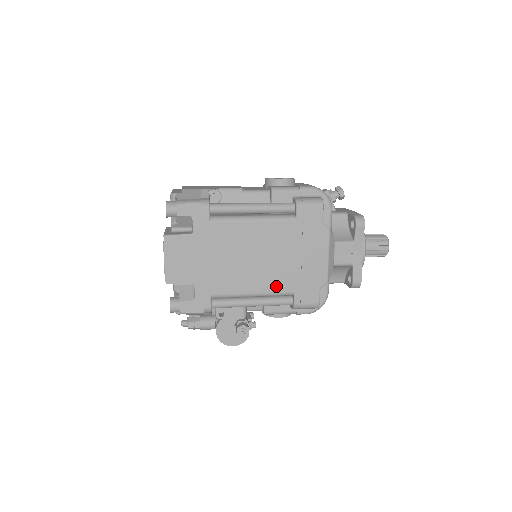
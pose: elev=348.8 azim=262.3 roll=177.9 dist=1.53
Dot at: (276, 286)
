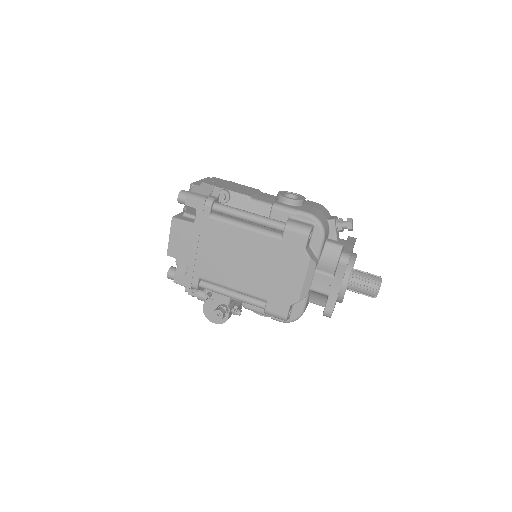
Dot at: (252, 289)
